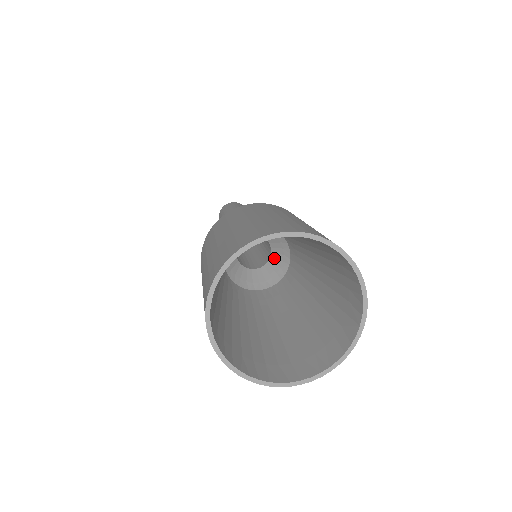
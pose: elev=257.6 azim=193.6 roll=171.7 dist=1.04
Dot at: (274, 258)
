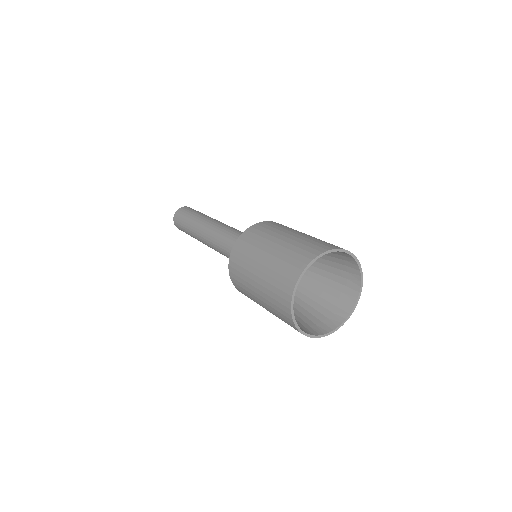
Dot at: occluded
